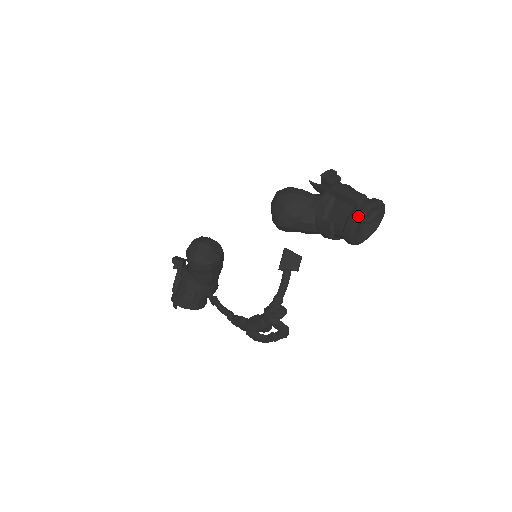
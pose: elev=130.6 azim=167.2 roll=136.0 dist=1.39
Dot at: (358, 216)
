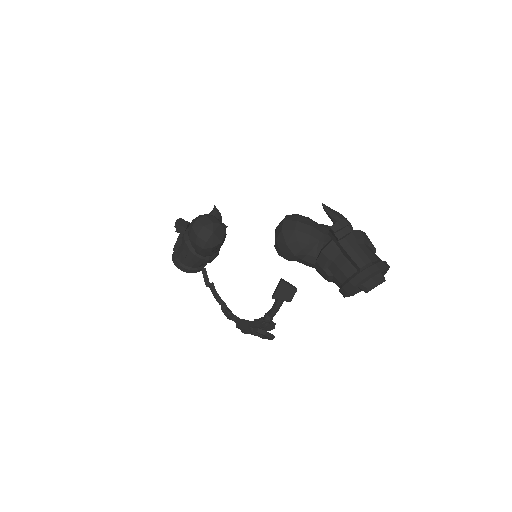
Dot at: (357, 284)
